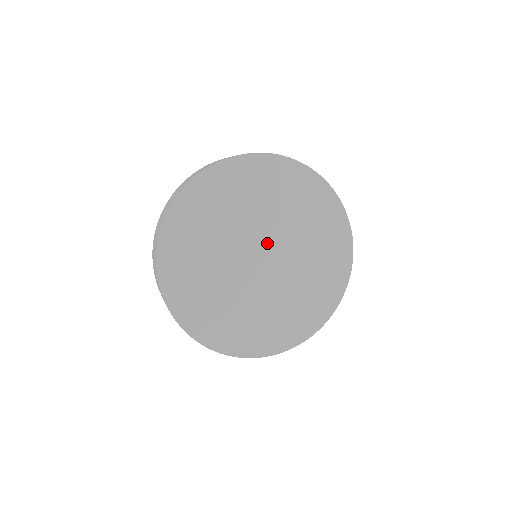
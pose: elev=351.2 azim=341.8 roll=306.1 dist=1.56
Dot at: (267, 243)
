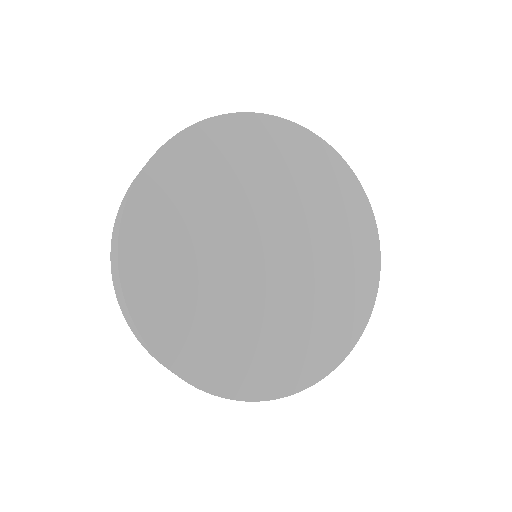
Dot at: (275, 234)
